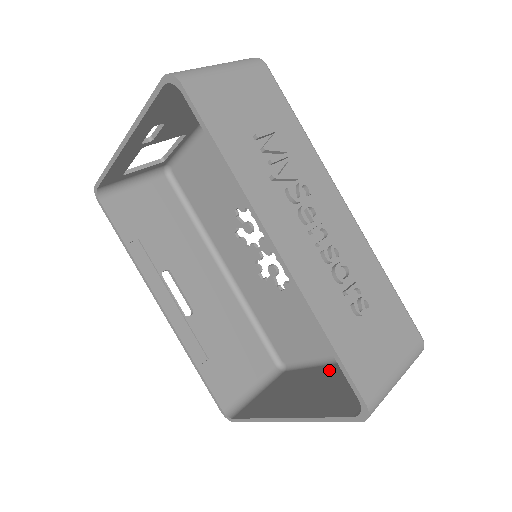
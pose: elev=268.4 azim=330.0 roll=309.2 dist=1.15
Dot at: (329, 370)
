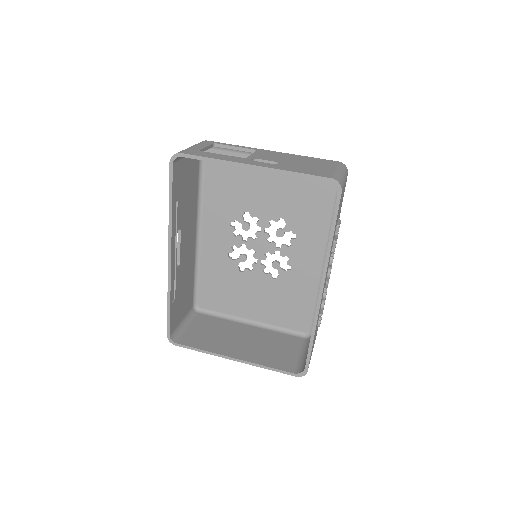
Dot at: (247, 329)
